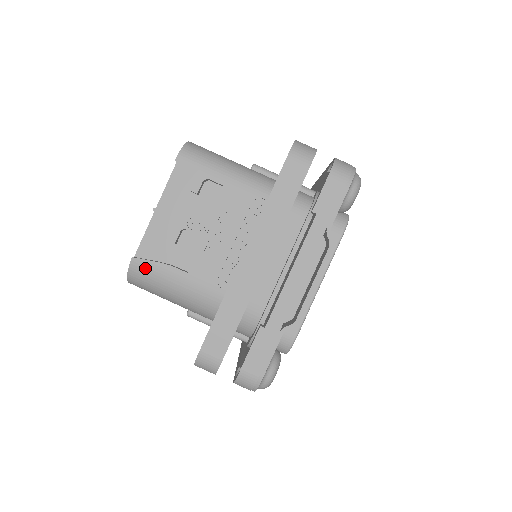
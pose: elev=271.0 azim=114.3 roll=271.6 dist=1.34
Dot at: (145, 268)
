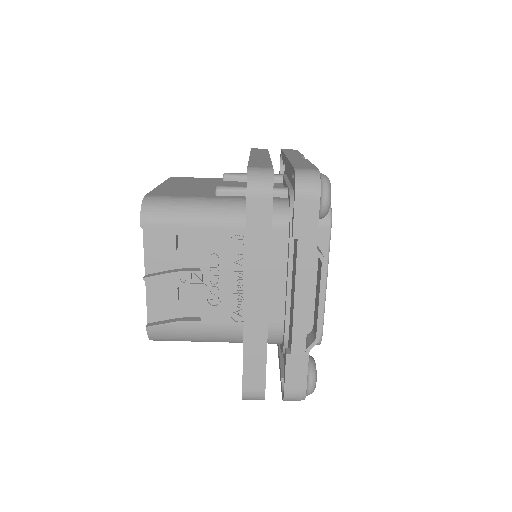
Dot at: (162, 331)
